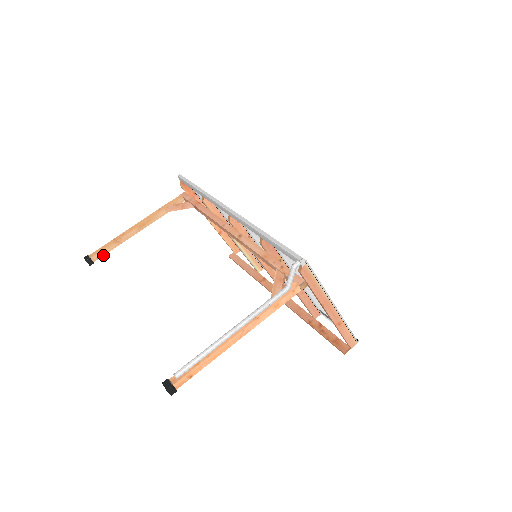
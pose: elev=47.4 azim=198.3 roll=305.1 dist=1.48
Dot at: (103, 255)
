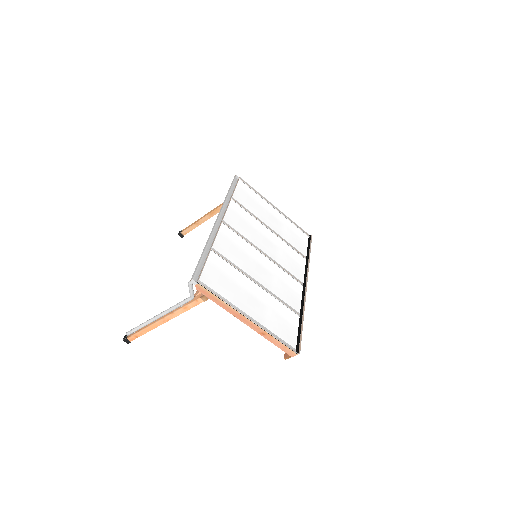
Dot at: occluded
